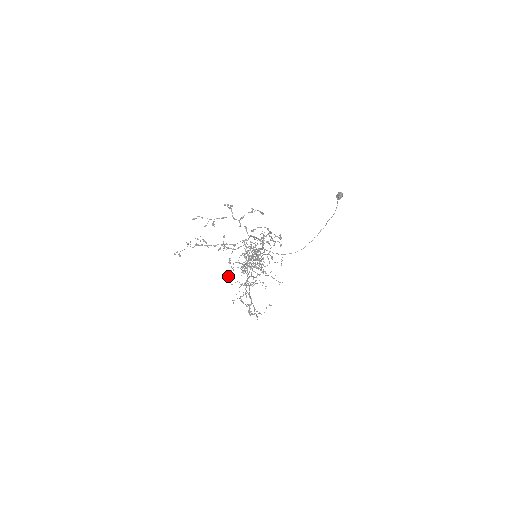
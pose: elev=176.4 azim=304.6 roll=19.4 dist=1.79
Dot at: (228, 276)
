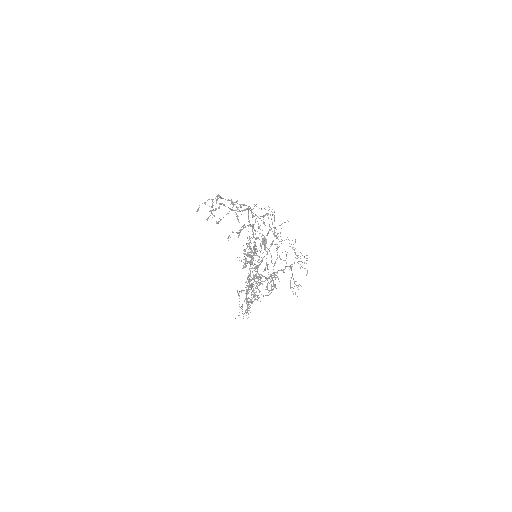
Dot at: (260, 229)
